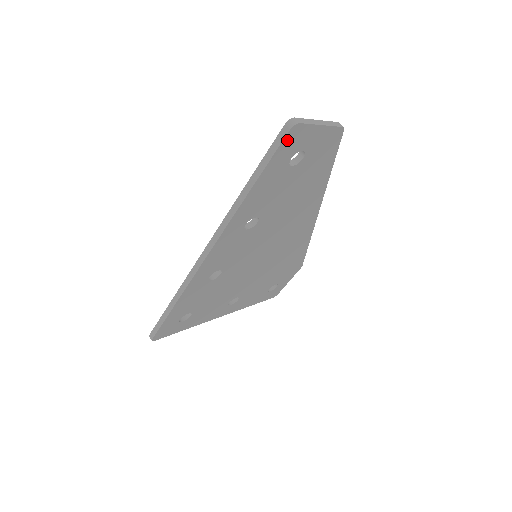
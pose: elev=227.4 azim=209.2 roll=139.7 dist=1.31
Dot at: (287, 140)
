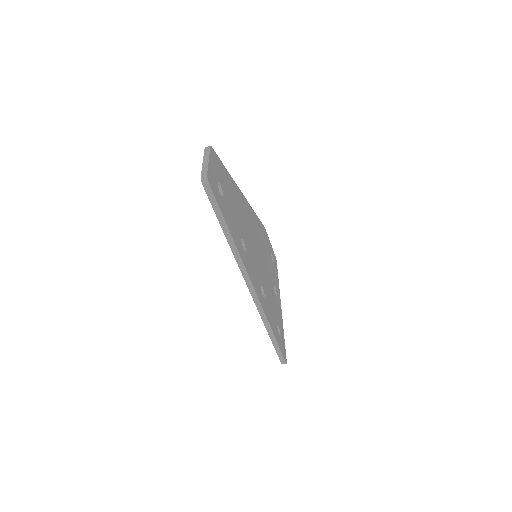
Dot at: (213, 189)
